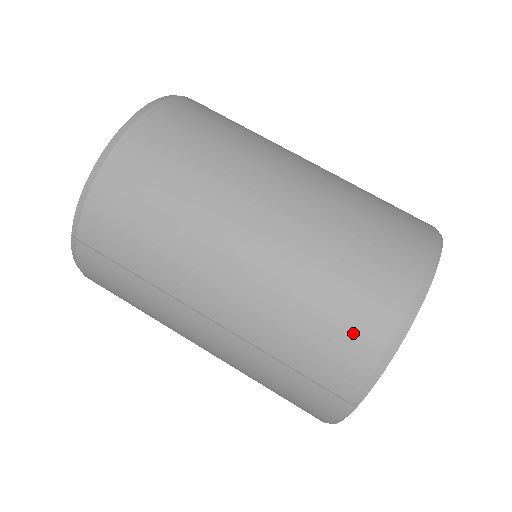
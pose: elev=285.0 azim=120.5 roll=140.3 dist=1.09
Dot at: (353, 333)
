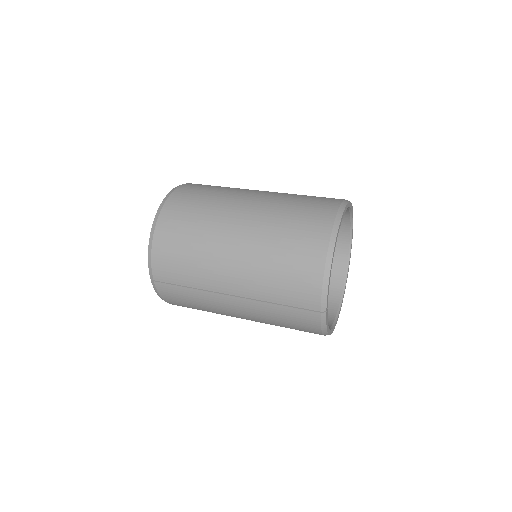
Dot at: (304, 273)
